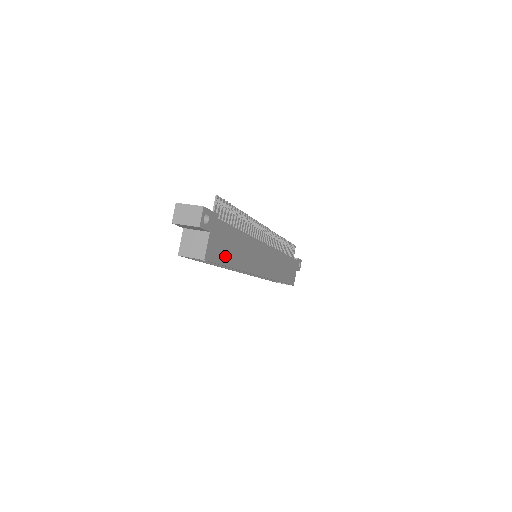
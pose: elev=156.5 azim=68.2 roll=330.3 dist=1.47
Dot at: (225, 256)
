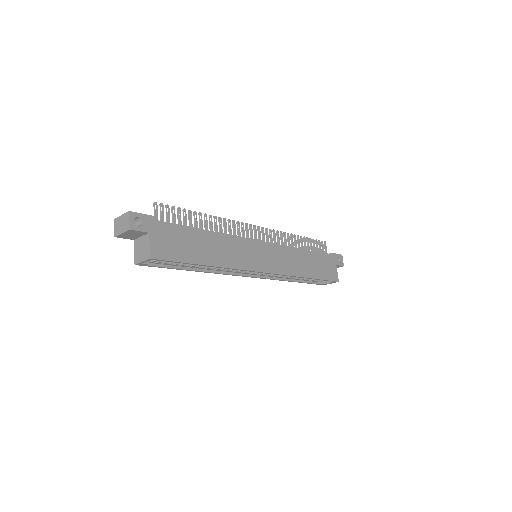
Dot at: (186, 254)
